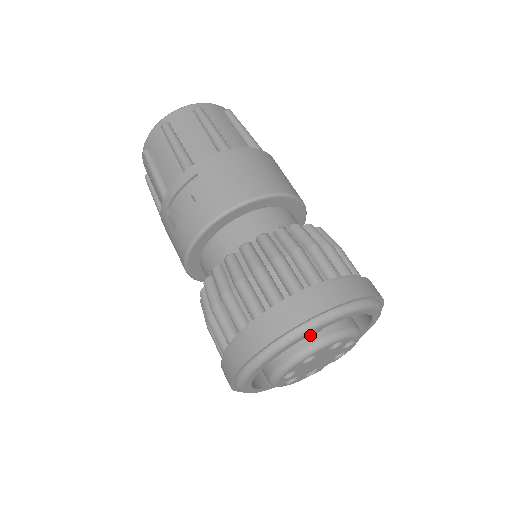
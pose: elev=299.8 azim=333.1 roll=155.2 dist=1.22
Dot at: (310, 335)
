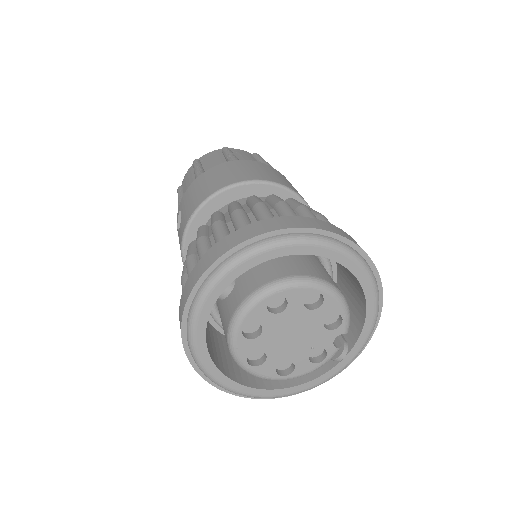
Dot at: (235, 302)
